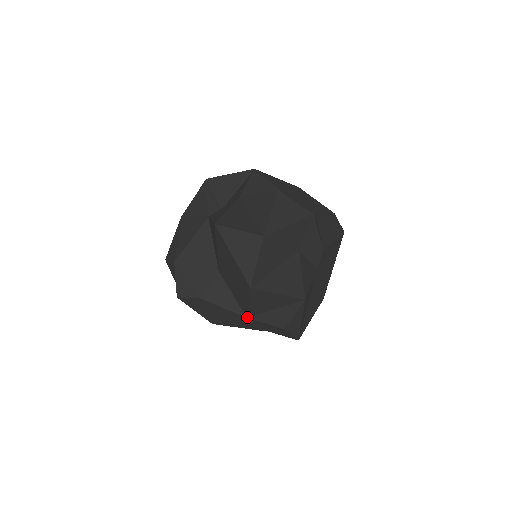
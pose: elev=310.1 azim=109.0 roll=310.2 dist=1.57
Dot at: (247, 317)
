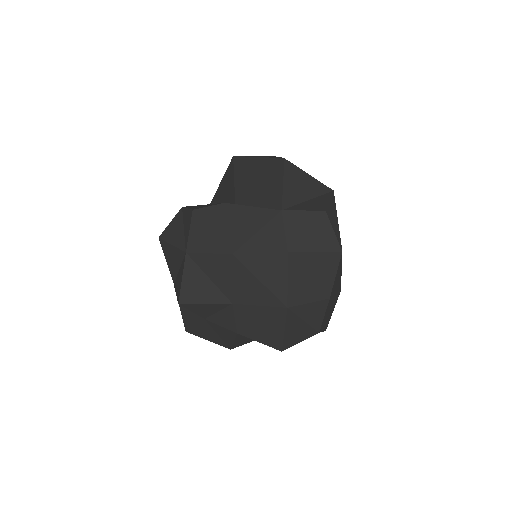
Dot at: (281, 209)
